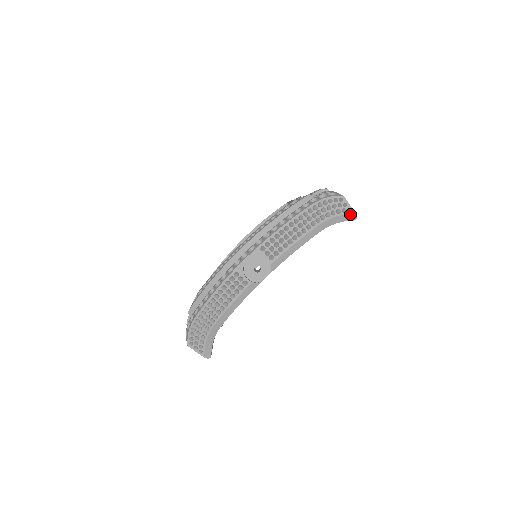
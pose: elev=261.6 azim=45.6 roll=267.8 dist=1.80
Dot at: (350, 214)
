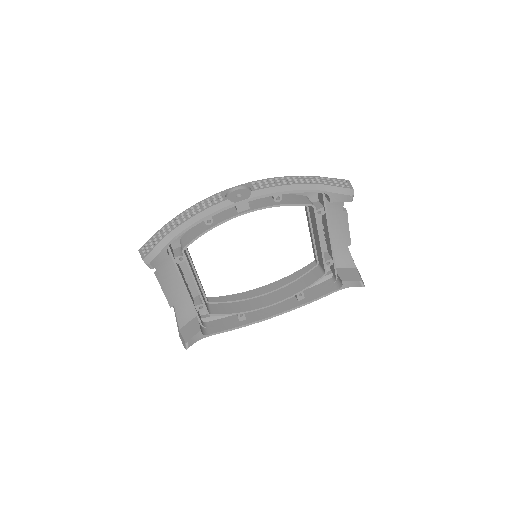
Dot at: (348, 189)
